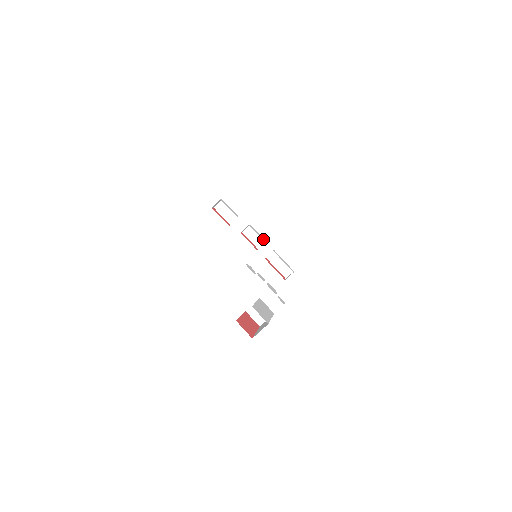
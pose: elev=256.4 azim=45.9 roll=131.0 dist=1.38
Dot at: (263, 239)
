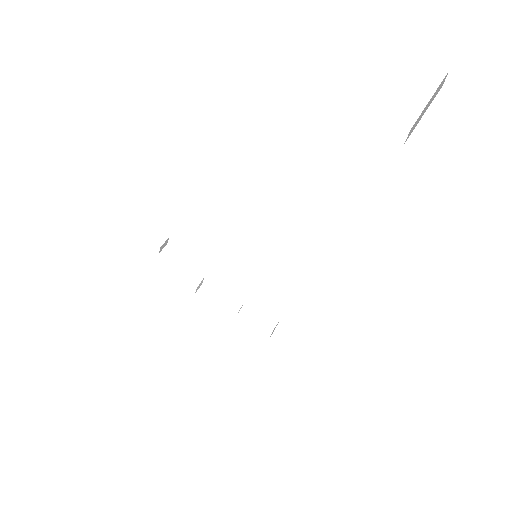
Dot at: occluded
